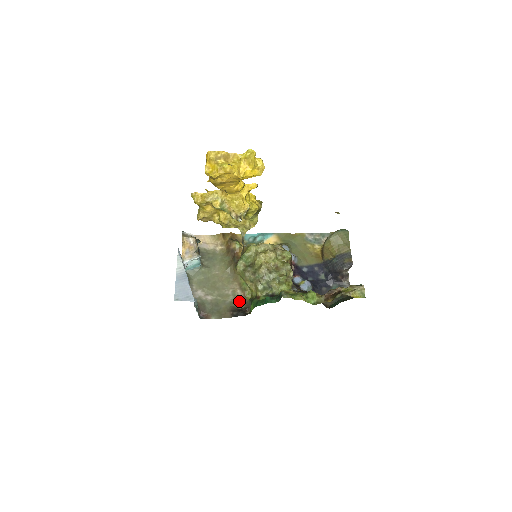
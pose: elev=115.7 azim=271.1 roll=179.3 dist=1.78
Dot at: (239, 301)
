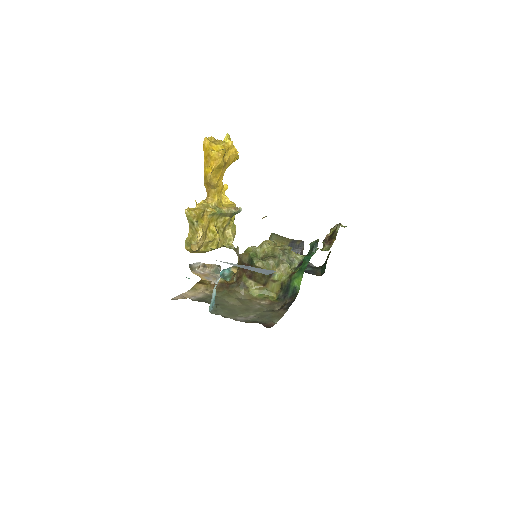
Dot at: (272, 306)
